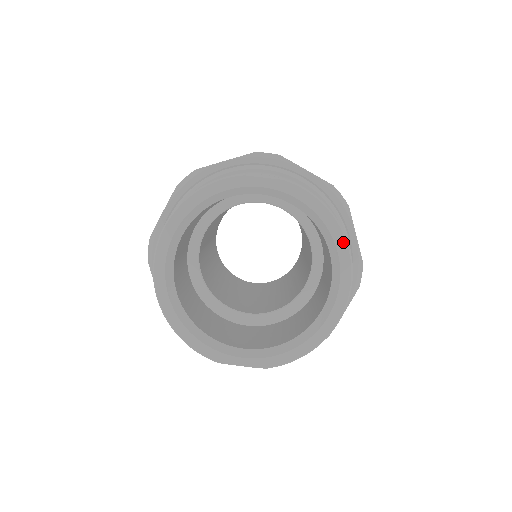
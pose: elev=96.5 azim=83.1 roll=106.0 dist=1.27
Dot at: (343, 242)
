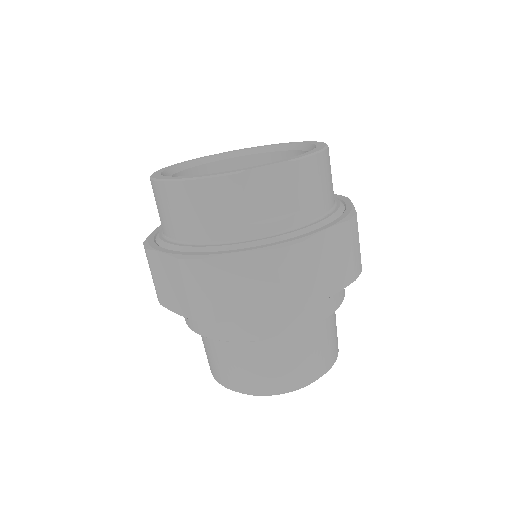
Dot at: occluded
